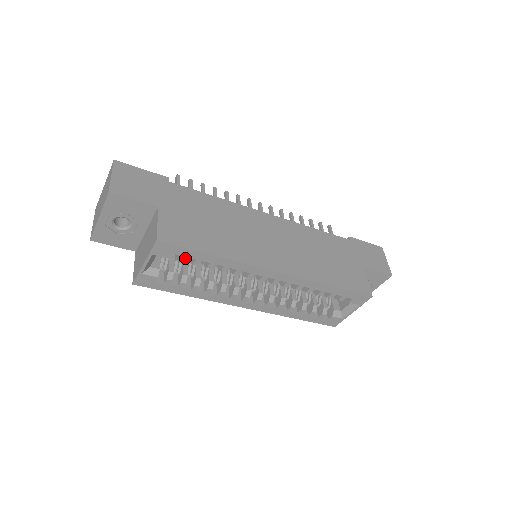
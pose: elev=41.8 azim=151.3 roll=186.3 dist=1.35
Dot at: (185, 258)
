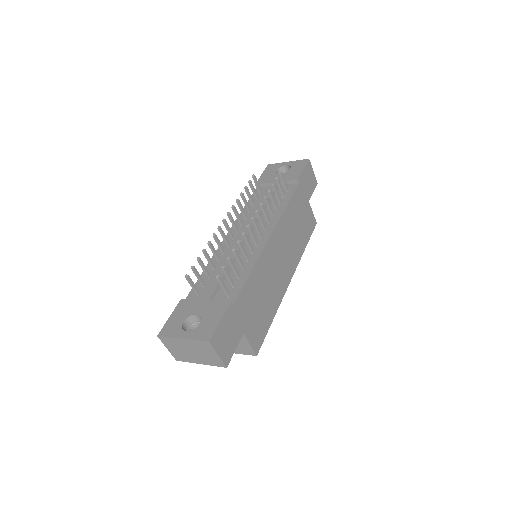
Dot at: occluded
